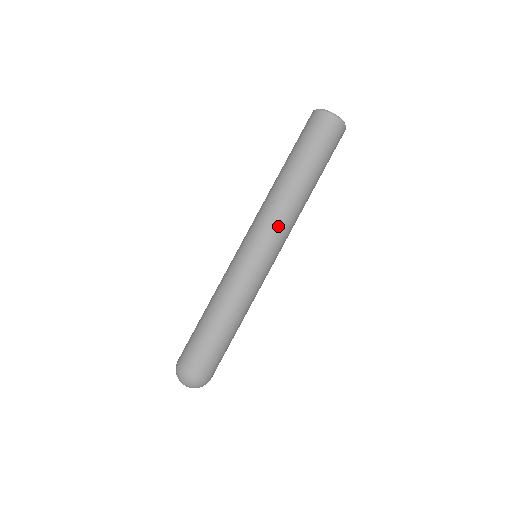
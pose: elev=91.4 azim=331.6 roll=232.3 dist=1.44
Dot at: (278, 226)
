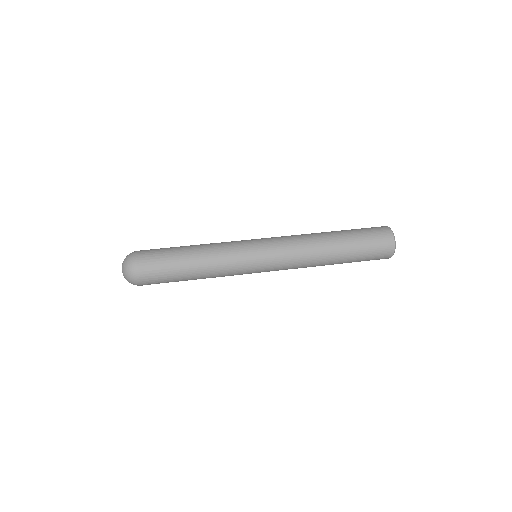
Dot at: (290, 249)
